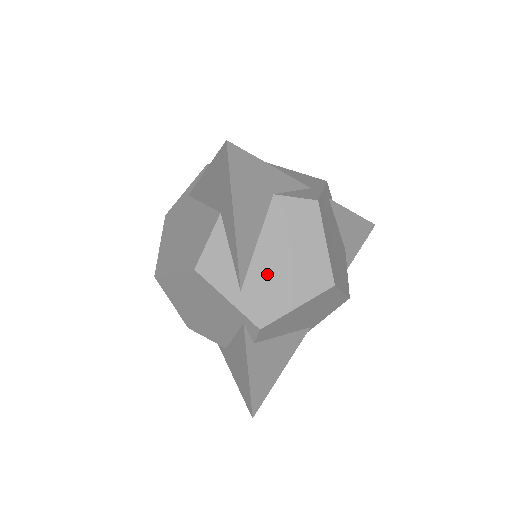
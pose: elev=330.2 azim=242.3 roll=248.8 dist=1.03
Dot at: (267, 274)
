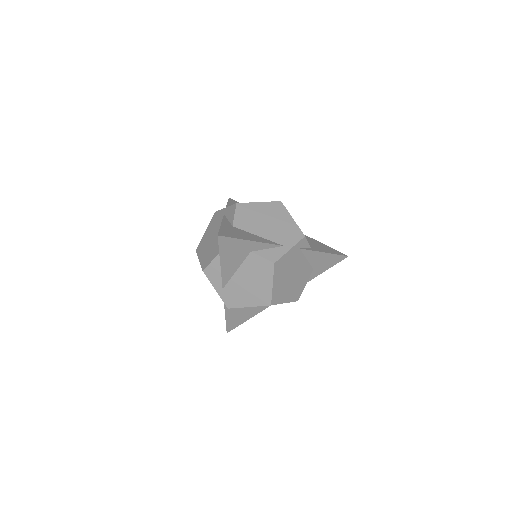
Dot at: (238, 287)
